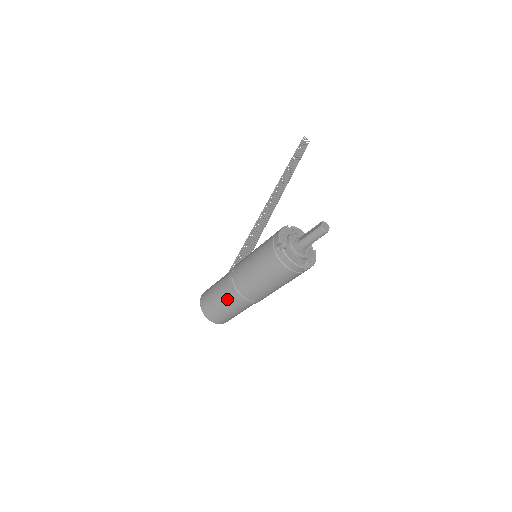
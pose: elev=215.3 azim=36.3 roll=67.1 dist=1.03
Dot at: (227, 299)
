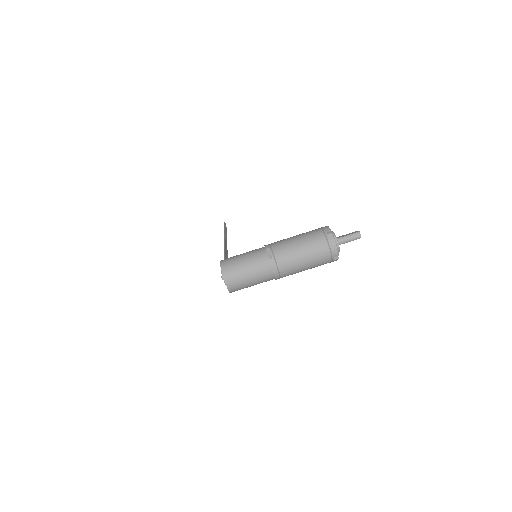
Dot at: (259, 265)
